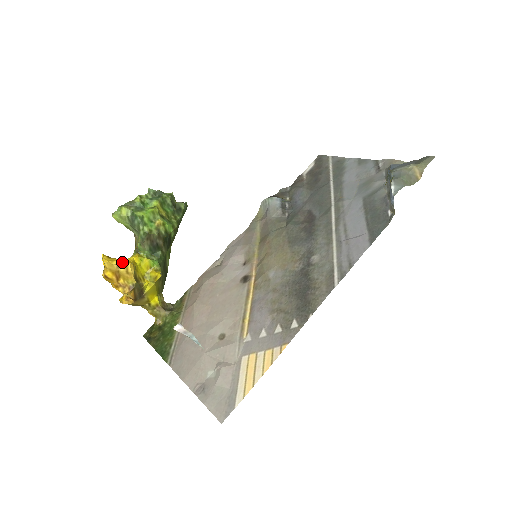
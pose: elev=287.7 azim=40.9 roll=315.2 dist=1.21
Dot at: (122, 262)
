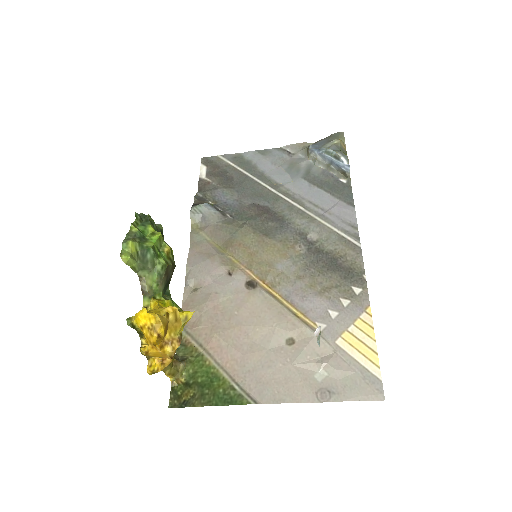
Dot at: (168, 309)
